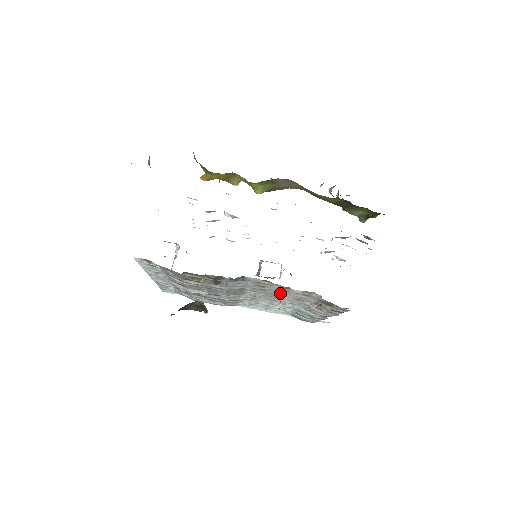
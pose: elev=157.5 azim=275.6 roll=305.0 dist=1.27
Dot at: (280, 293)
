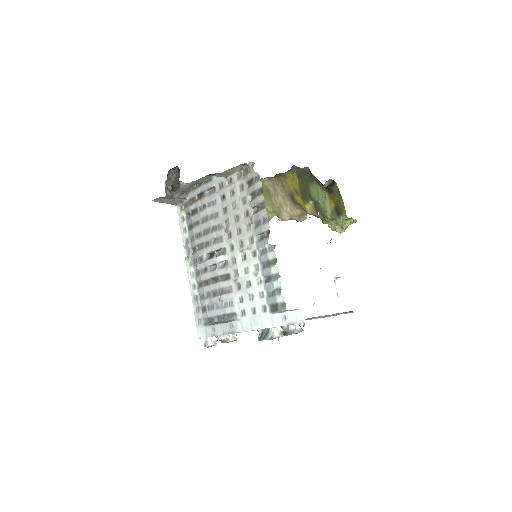
Dot at: (235, 207)
